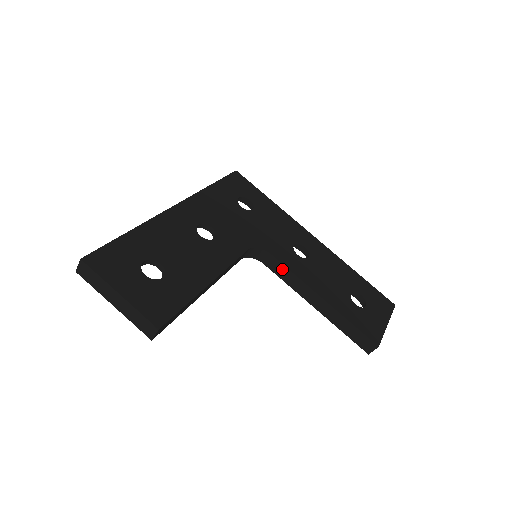
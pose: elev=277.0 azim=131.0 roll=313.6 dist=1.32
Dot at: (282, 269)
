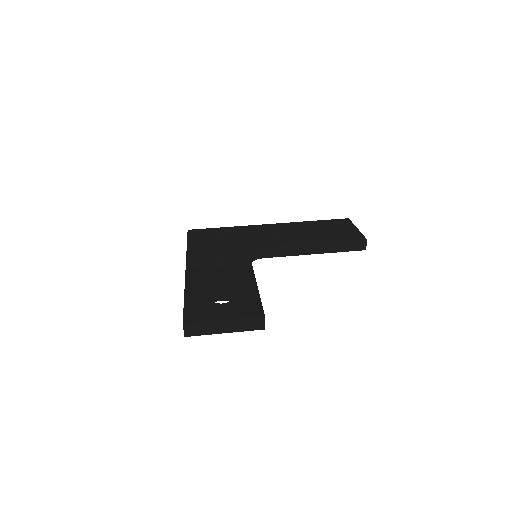
Dot at: (277, 250)
